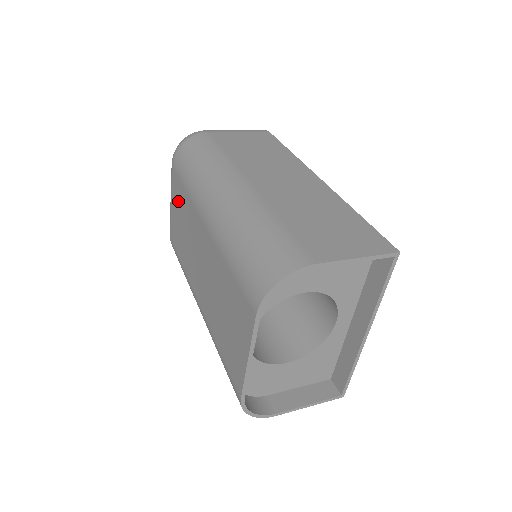
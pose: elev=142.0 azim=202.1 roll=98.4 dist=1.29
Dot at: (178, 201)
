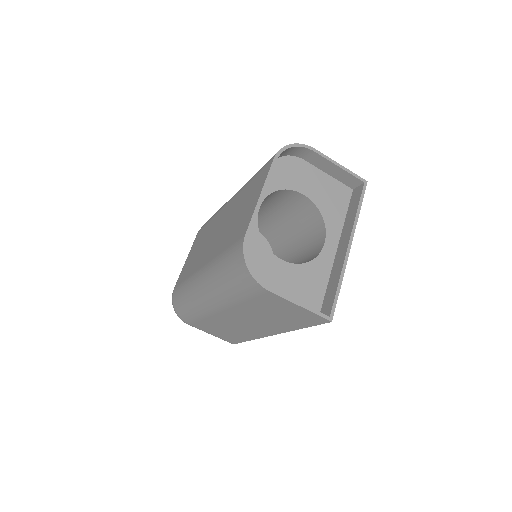
Dot at: (198, 241)
